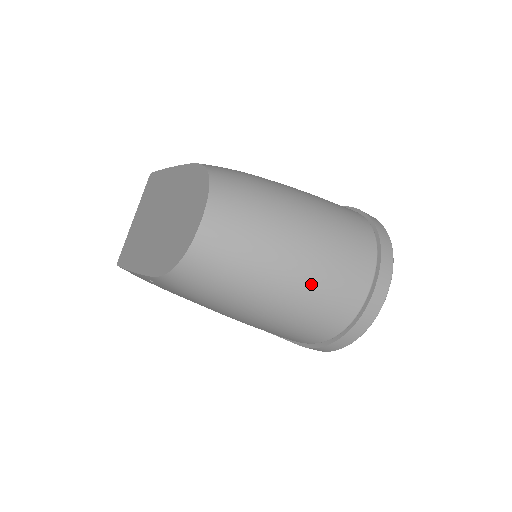
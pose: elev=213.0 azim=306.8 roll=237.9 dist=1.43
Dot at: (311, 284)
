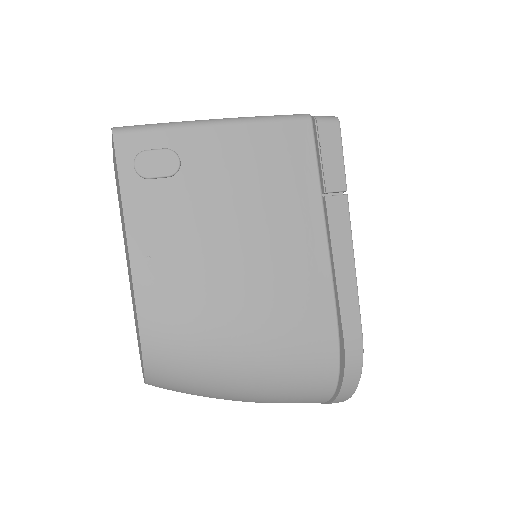
Dot at: occluded
